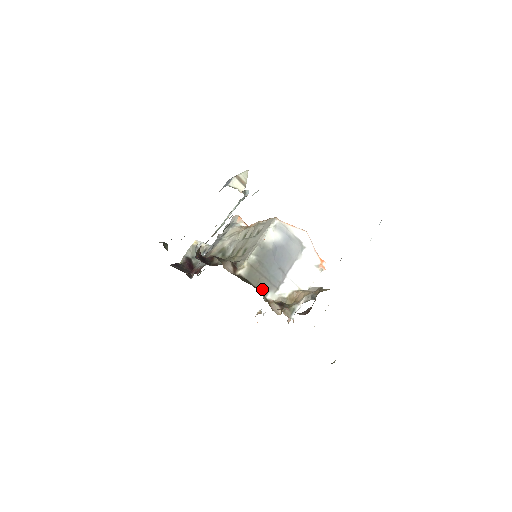
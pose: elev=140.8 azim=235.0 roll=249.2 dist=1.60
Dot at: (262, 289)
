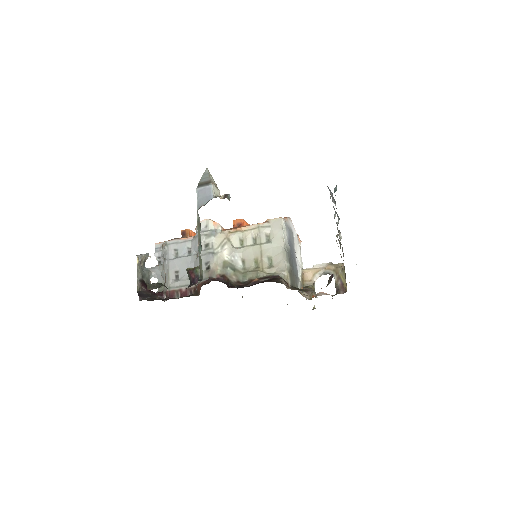
Dot at: (296, 287)
